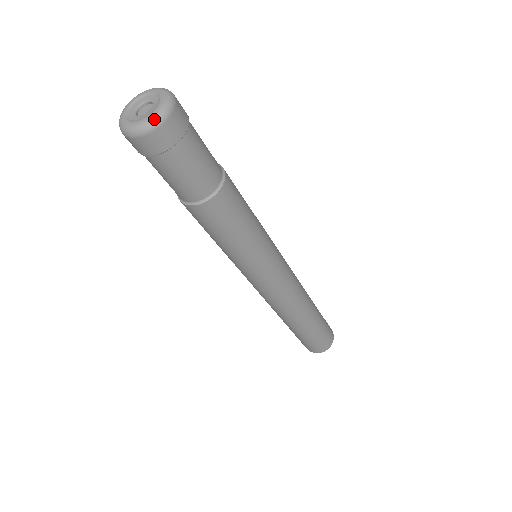
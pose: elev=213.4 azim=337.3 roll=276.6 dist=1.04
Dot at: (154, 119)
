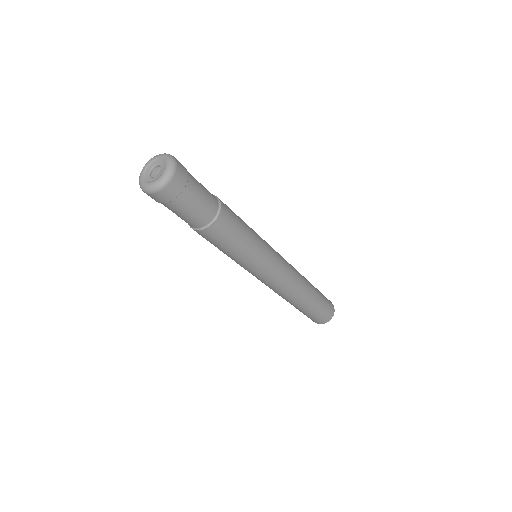
Dot at: (156, 186)
